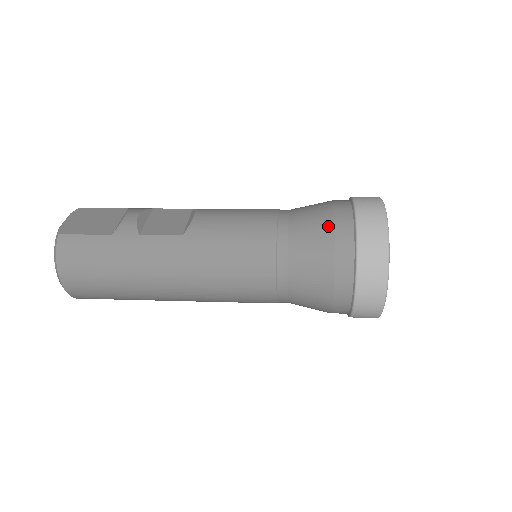
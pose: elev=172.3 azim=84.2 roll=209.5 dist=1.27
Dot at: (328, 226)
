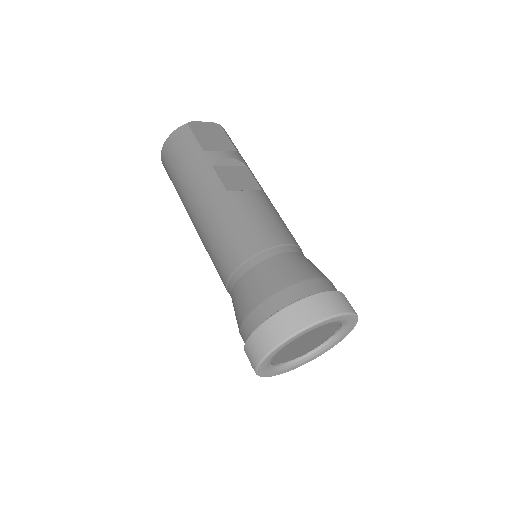
Dot at: (289, 280)
